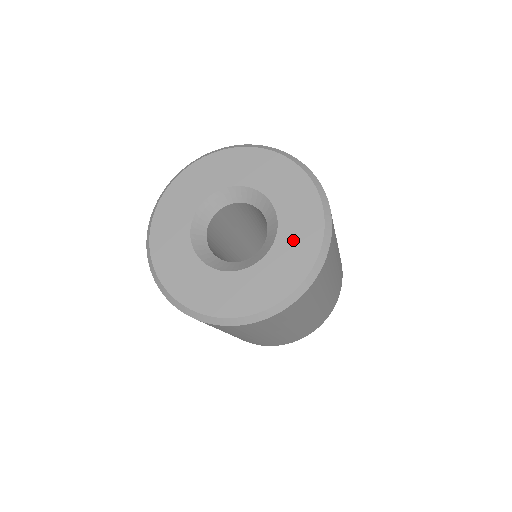
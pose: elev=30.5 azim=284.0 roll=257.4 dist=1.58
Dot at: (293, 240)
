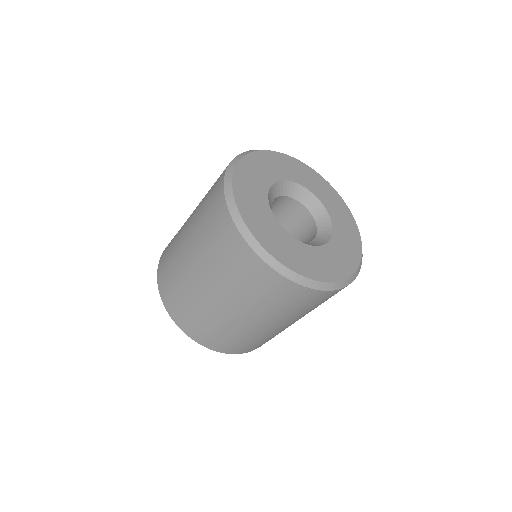
Dot at: (342, 248)
